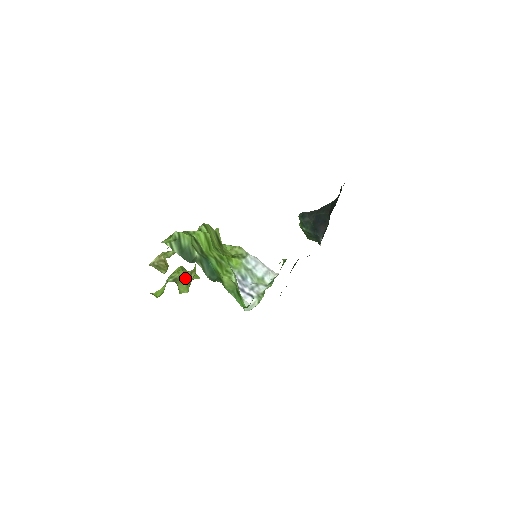
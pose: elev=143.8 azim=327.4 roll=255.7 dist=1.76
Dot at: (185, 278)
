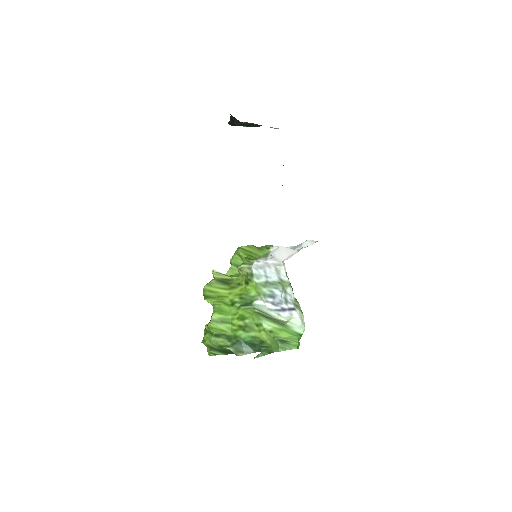
Dot at: occluded
